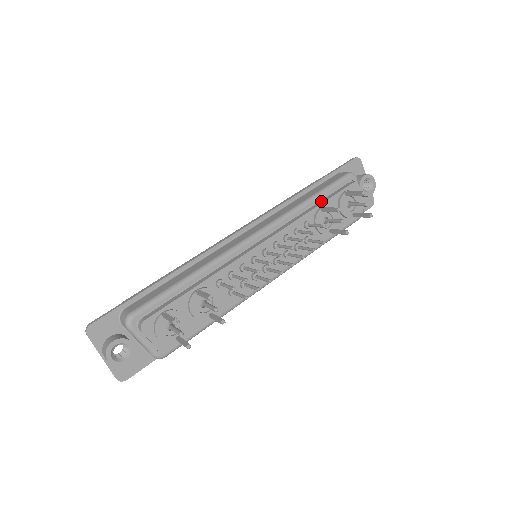
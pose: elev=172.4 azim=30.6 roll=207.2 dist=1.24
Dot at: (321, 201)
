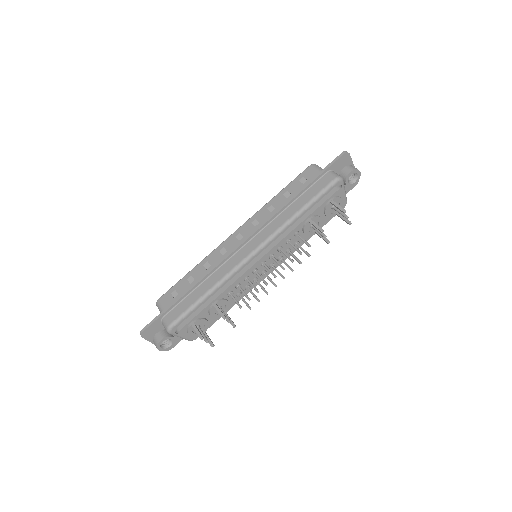
Dot at: (309, 211)
